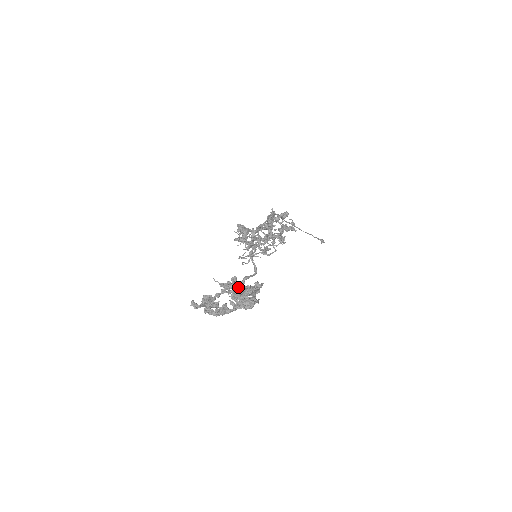
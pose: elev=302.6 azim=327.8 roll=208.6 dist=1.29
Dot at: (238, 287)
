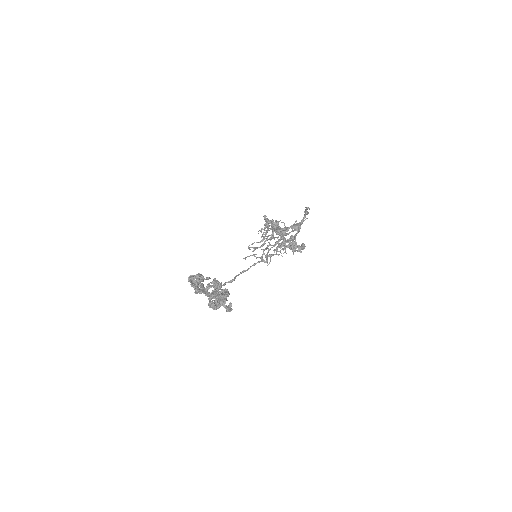
Dot at: (220, 299)
